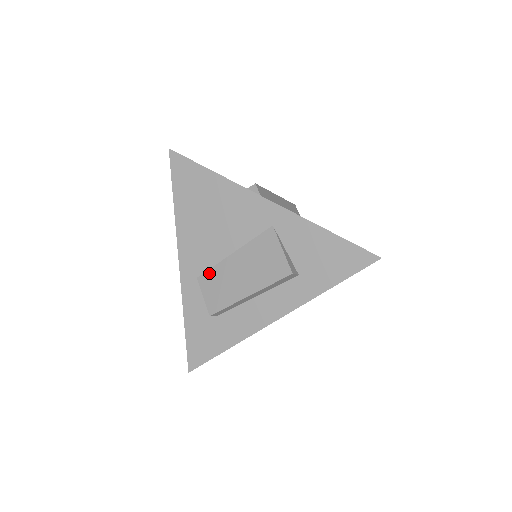
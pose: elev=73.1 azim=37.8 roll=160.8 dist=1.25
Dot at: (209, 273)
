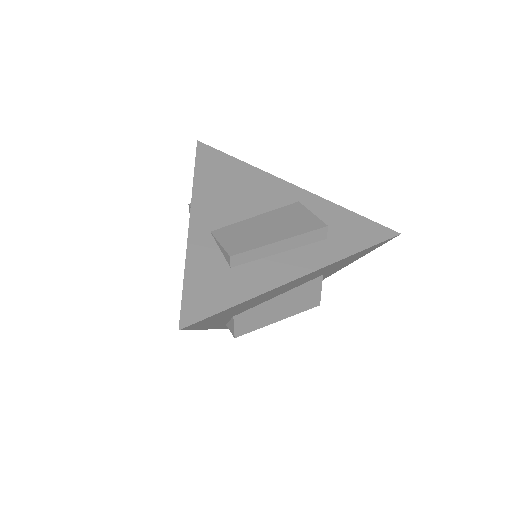
Dot at: (227, 228)
